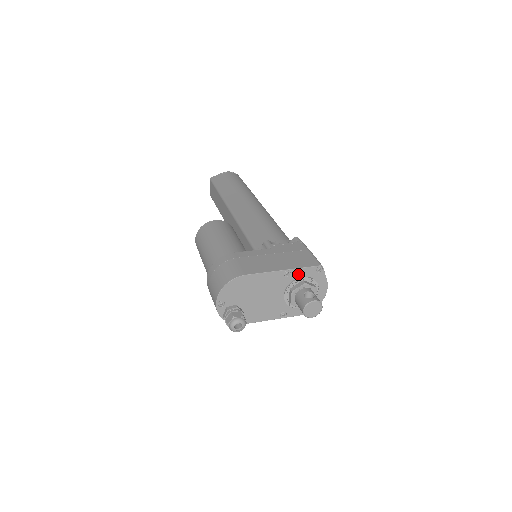
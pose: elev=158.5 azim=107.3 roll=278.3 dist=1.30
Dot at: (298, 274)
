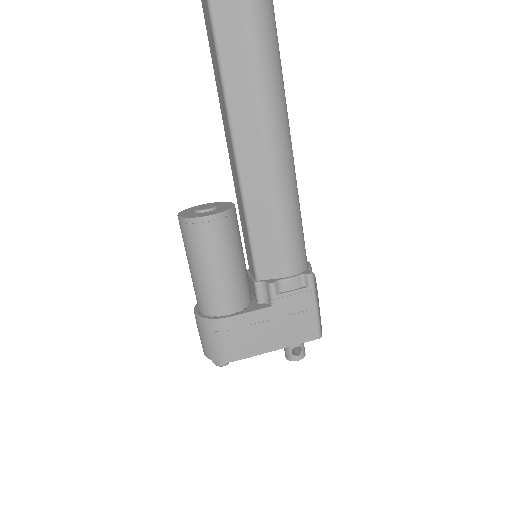
Dot at: occluded
